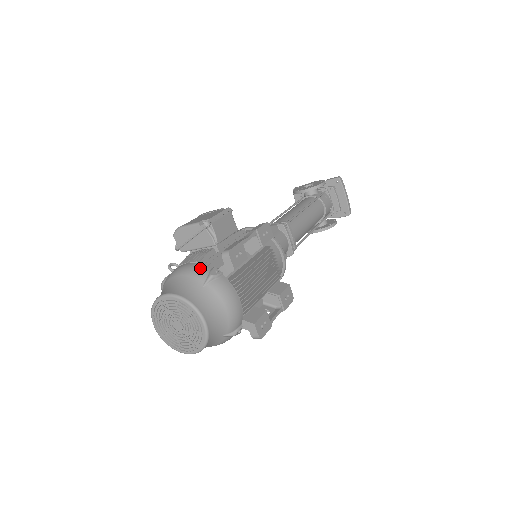
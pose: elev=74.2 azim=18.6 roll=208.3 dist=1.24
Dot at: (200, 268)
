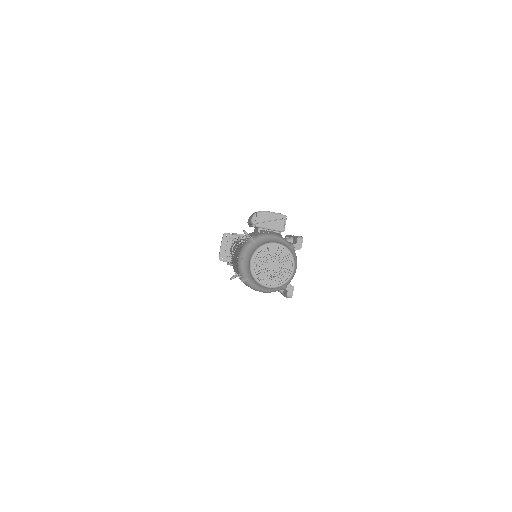
Dot at: (285, 239)
